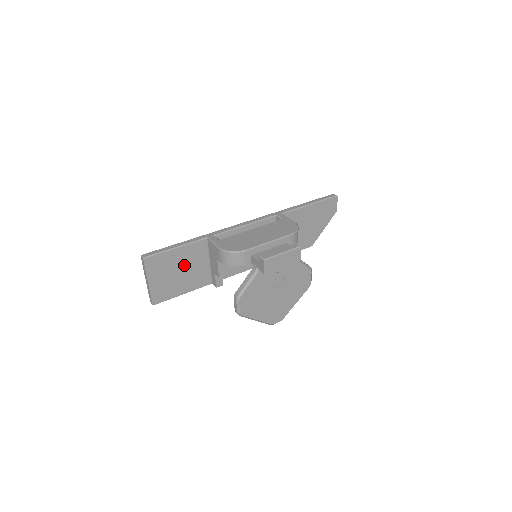
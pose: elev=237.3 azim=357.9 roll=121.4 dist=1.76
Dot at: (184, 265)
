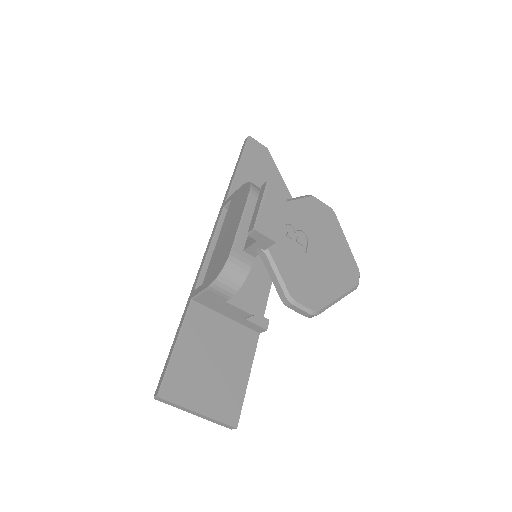
Dot at: (208, 351)
